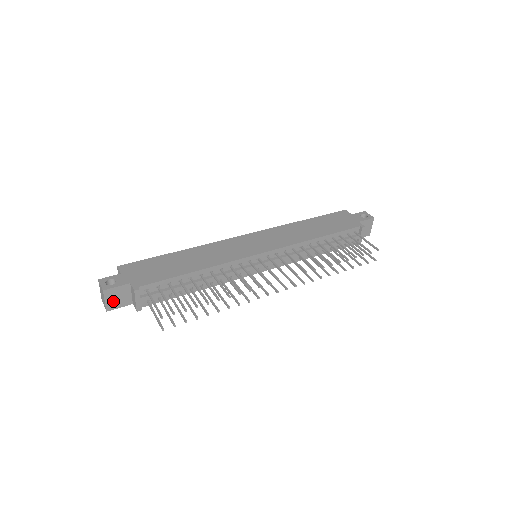
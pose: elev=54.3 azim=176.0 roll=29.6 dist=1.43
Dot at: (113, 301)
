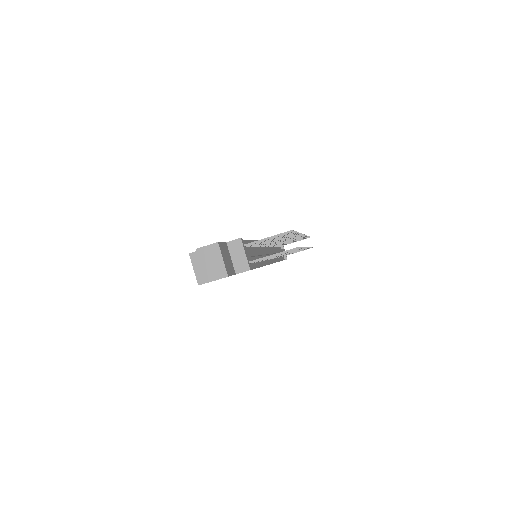
Dot at: (226, 263)
